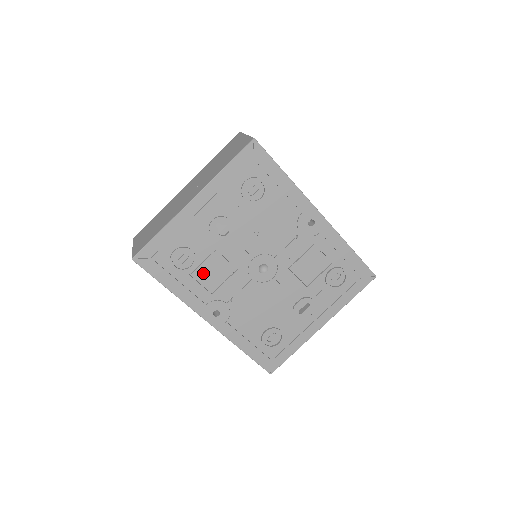
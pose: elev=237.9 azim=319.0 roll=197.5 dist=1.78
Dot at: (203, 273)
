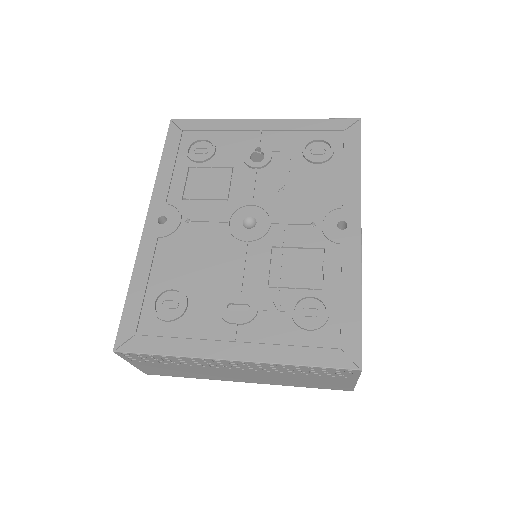
Dot at: (200, 176)
